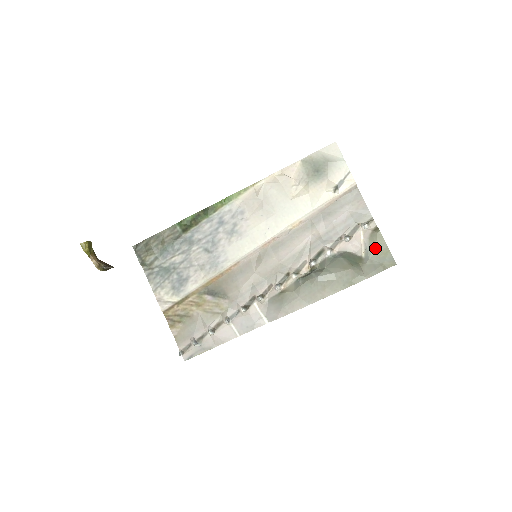
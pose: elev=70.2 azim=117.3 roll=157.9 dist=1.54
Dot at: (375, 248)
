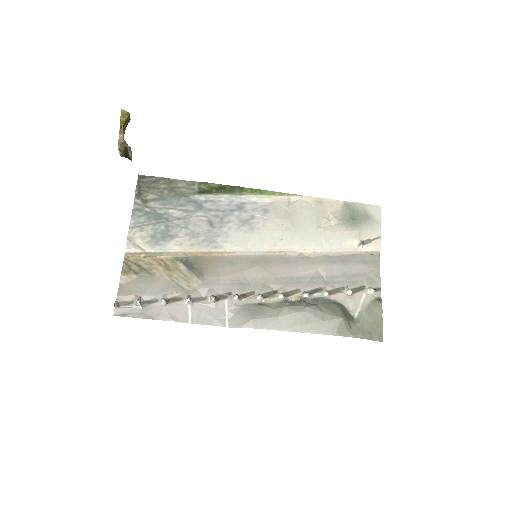
Dot at: (370, 315)
